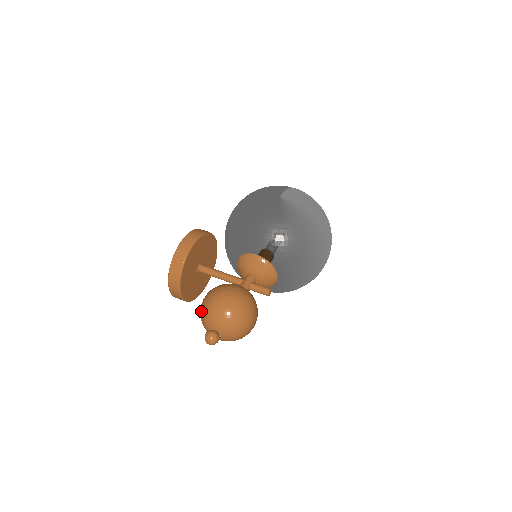
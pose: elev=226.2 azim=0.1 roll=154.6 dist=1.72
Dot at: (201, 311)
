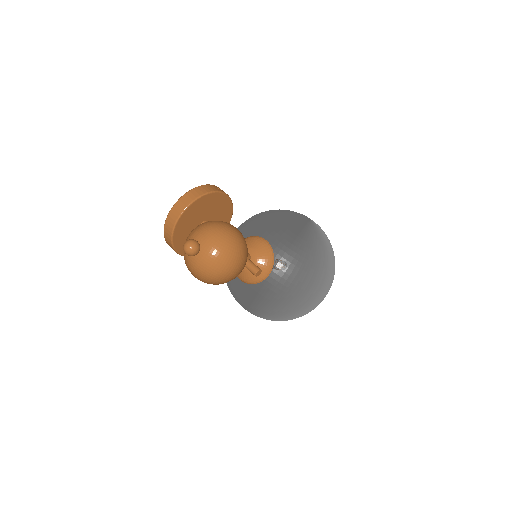
Dot at: (195, 228)
